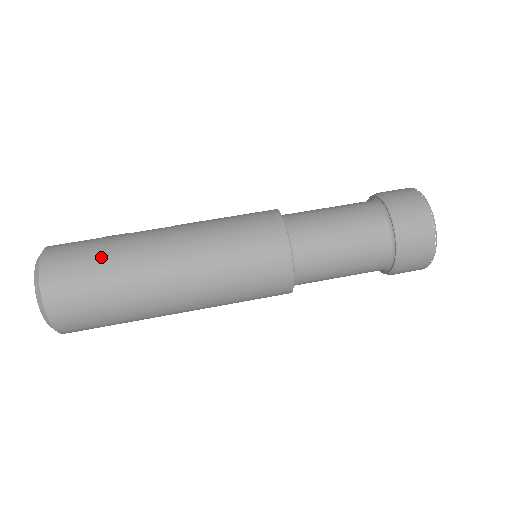
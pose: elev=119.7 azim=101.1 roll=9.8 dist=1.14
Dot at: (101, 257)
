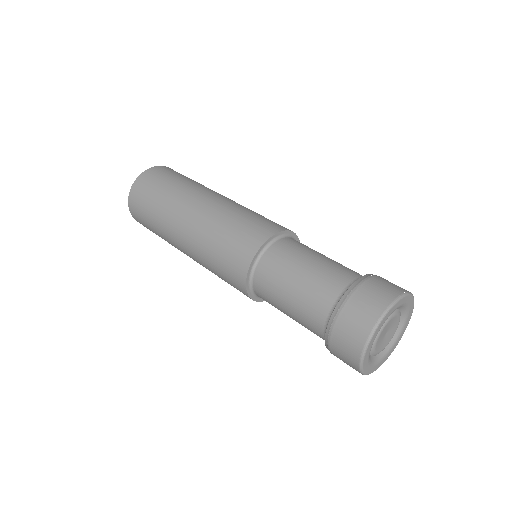
Dot at: (180, 179)
